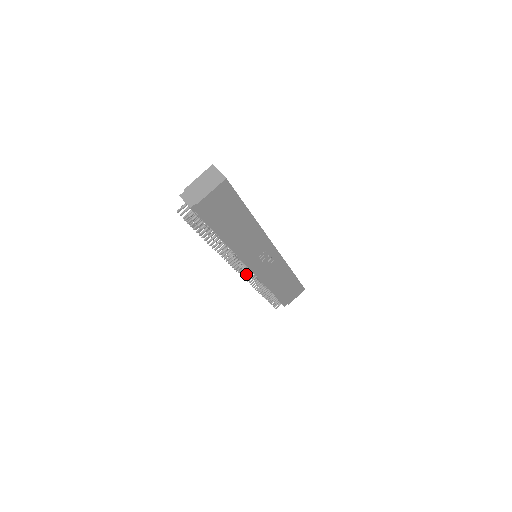
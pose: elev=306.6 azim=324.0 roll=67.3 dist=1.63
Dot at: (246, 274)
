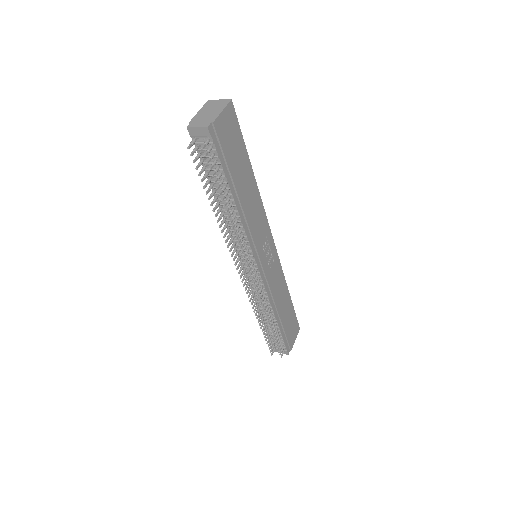
Dot at: occluded
